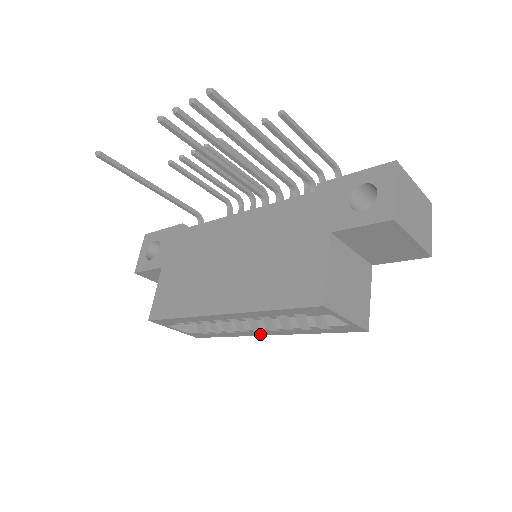
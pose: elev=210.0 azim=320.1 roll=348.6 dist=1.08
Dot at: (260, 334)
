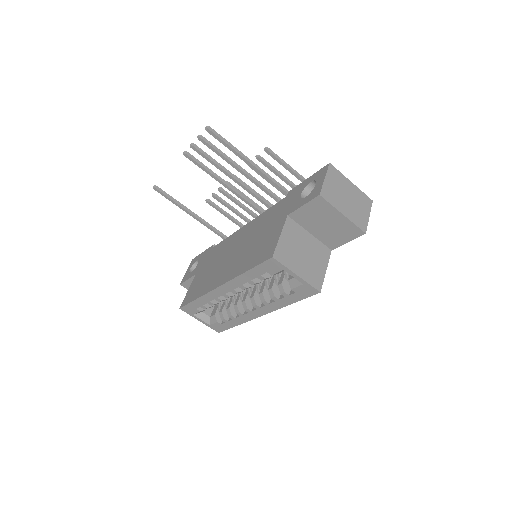
Dot at: (256, 315)
